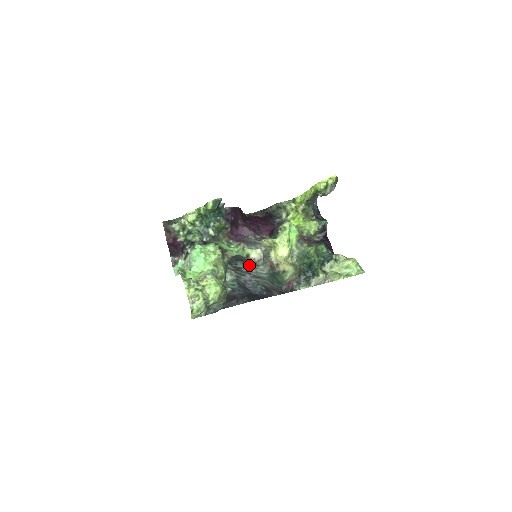
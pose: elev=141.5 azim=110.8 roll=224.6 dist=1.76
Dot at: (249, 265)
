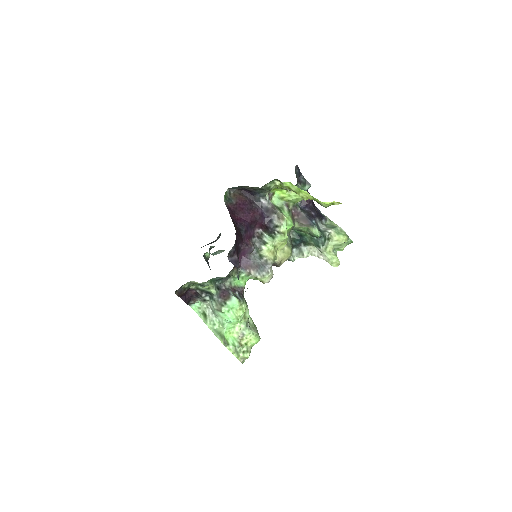
Dot at: occluded
